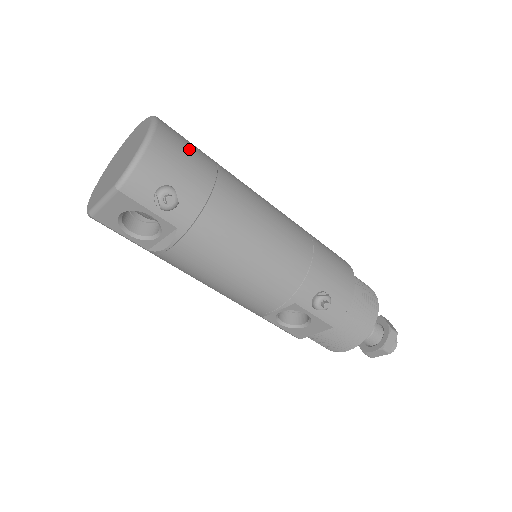
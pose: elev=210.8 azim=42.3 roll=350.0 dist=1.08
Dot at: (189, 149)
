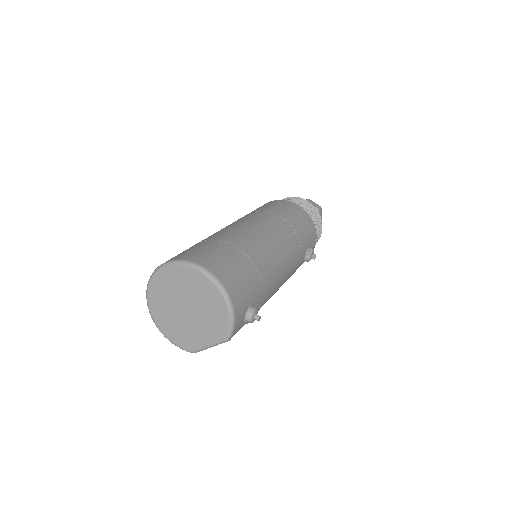
Dot at: (235, 268)
